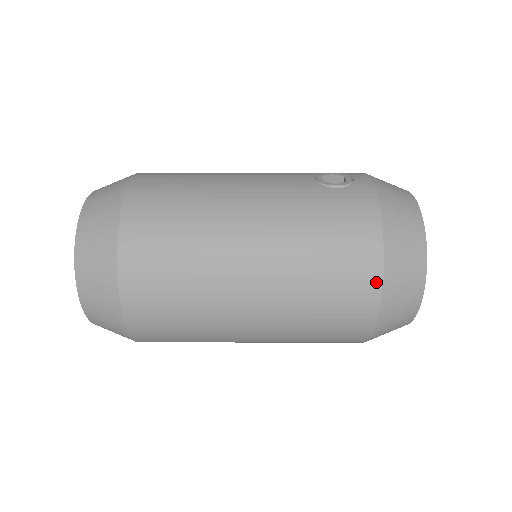
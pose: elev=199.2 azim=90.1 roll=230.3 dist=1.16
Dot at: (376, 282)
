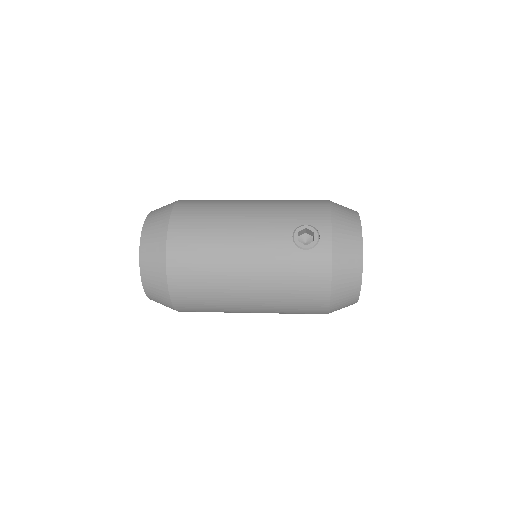
Dot at: (325, 307)
